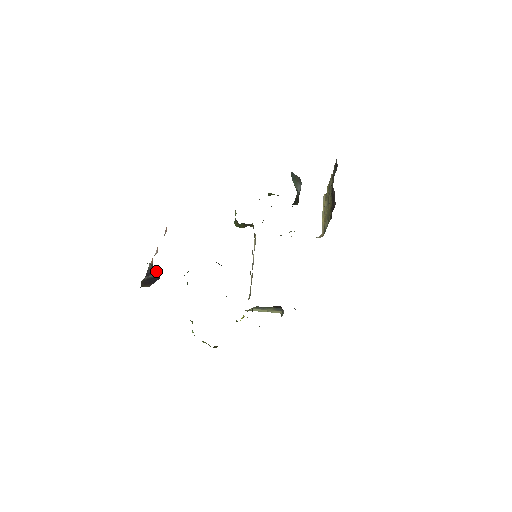
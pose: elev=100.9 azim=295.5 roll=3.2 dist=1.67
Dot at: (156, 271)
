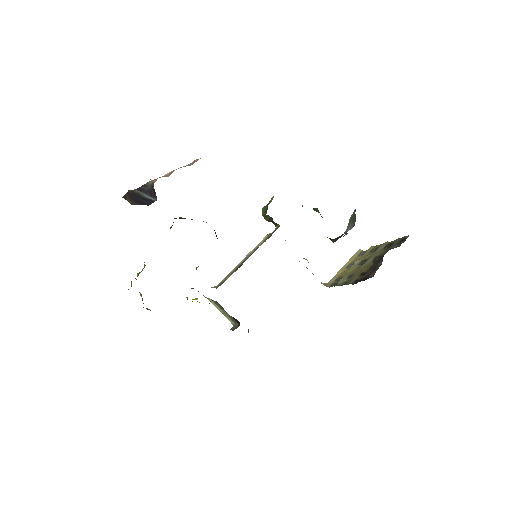
Dot at: (152, 194)
